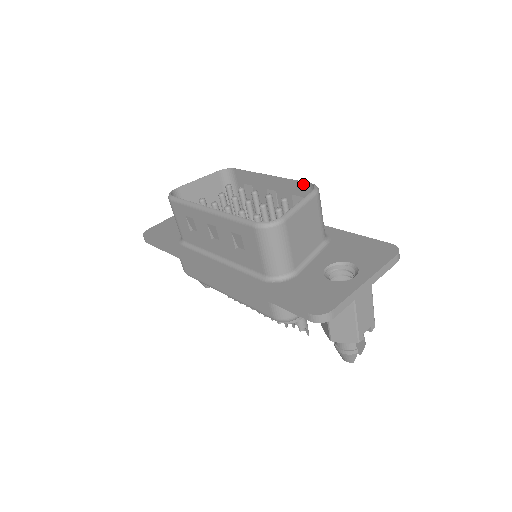
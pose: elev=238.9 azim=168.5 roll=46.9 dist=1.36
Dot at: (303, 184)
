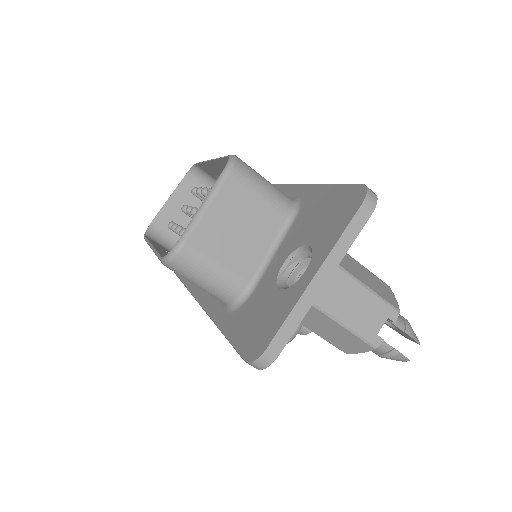
Dot at: (227, 160)
